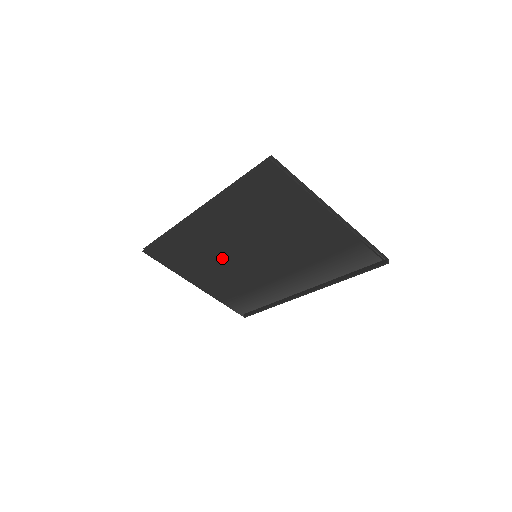
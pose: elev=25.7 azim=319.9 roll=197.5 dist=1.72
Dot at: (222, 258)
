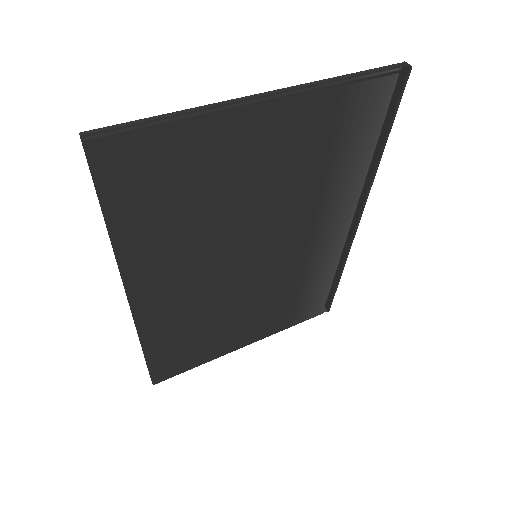
Dot at: (228, 300)
